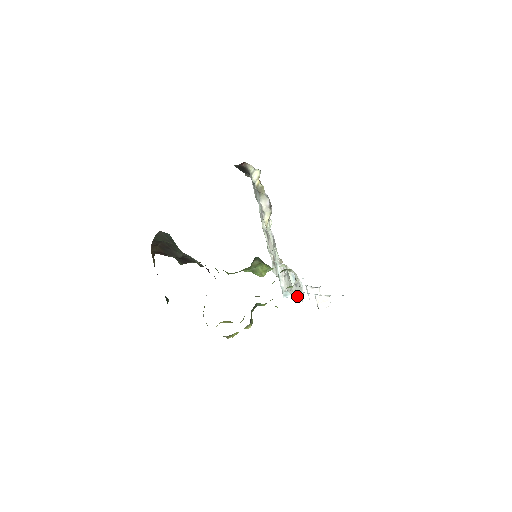
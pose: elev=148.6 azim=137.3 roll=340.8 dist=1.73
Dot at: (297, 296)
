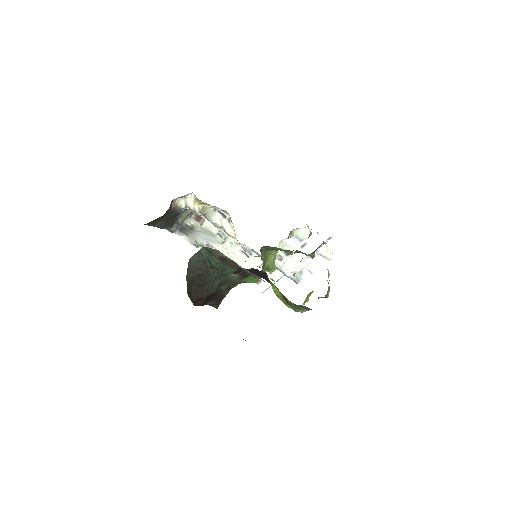
Dot at: (311, 258)
